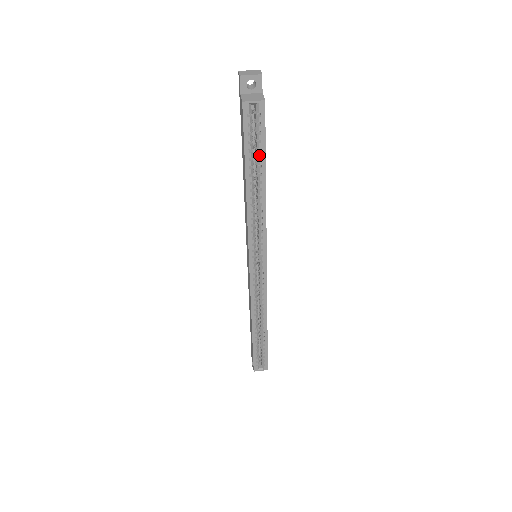
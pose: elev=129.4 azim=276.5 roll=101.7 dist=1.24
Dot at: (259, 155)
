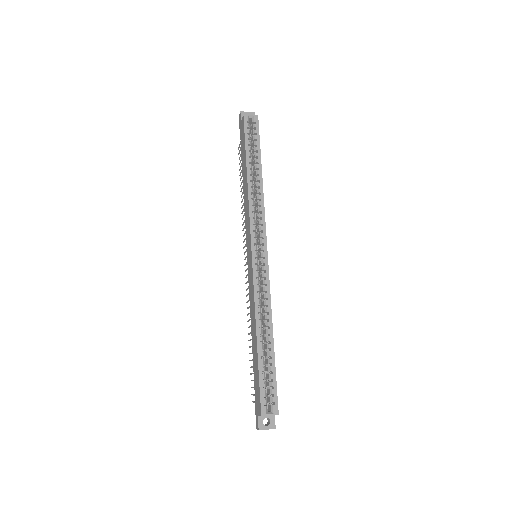
Dot at: (256, 149)
